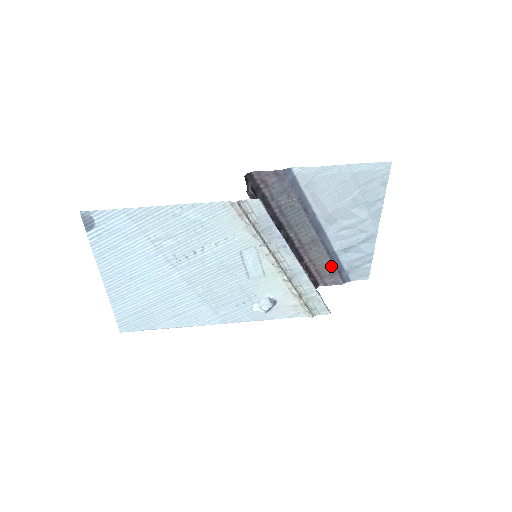
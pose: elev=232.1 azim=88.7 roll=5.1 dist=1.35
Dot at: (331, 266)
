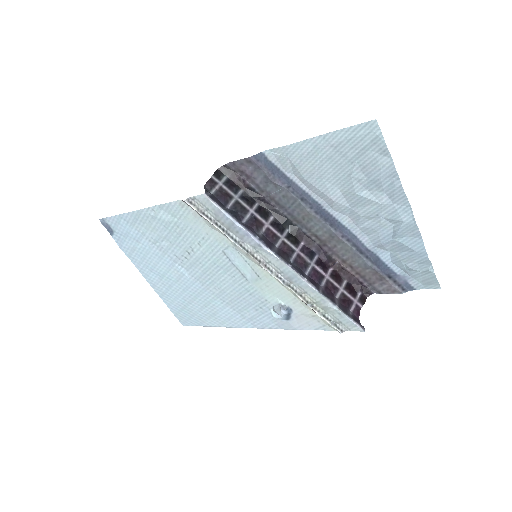
Dot at: (373, 268)
